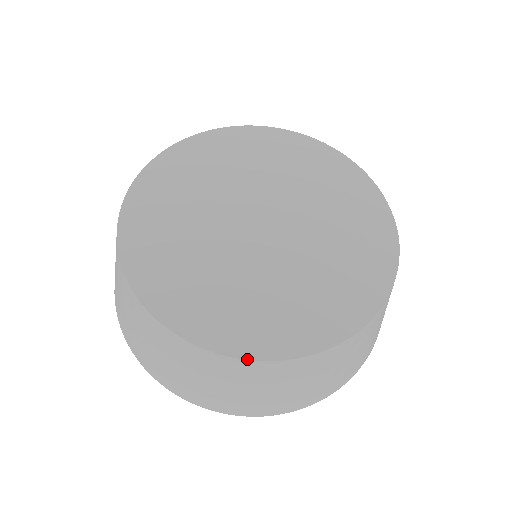
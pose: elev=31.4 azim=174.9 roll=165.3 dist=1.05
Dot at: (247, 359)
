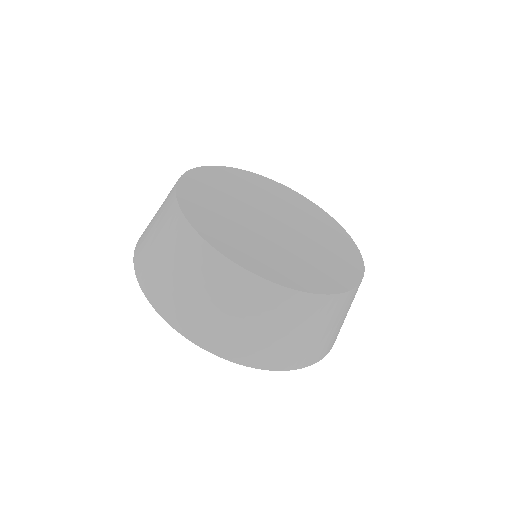
Dot at: (195, 229)
